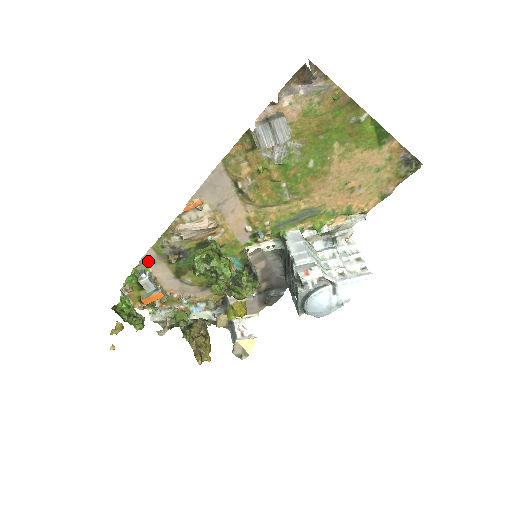
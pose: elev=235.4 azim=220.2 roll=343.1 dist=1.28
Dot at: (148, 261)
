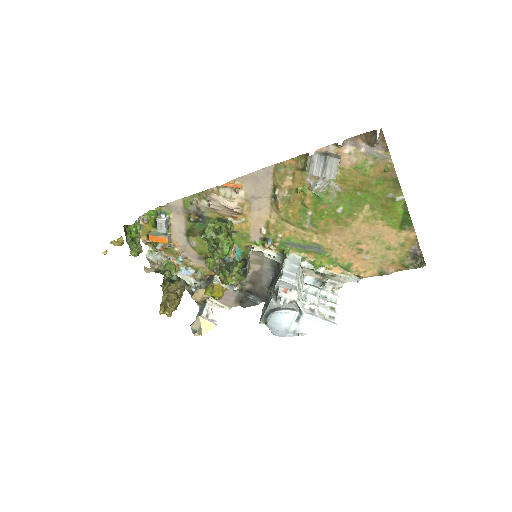
Dot at: (174, 208)
